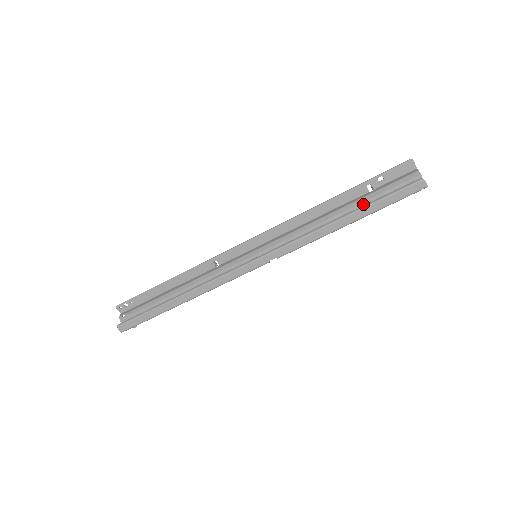
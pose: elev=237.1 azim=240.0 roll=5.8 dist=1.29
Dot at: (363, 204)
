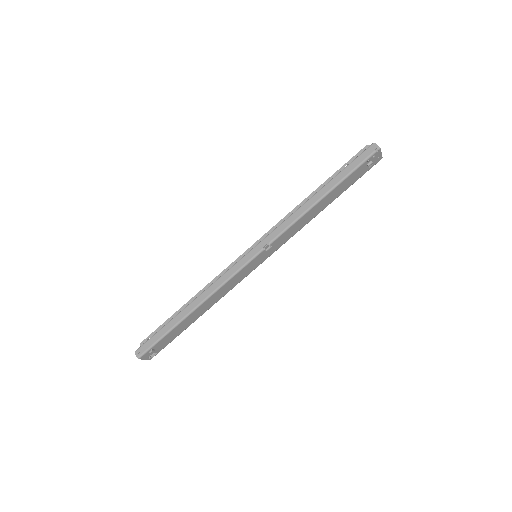
Dot at: occluded
